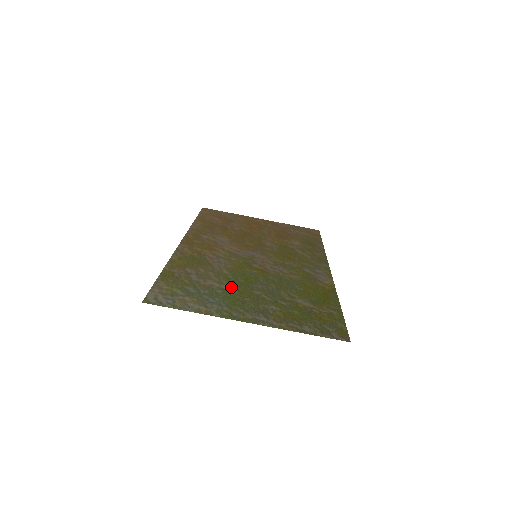
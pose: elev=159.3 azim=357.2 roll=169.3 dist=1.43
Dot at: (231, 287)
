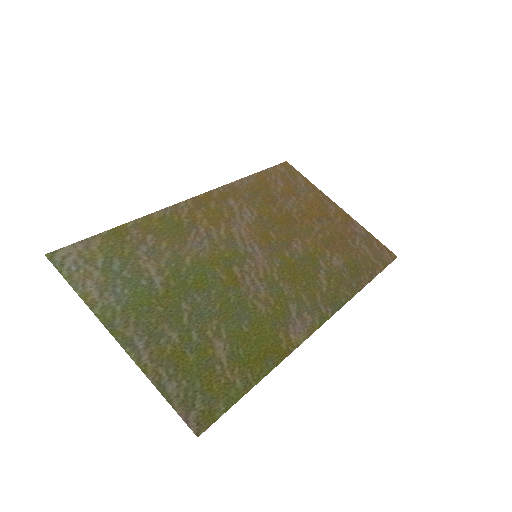
Dot at: (164, 283)
